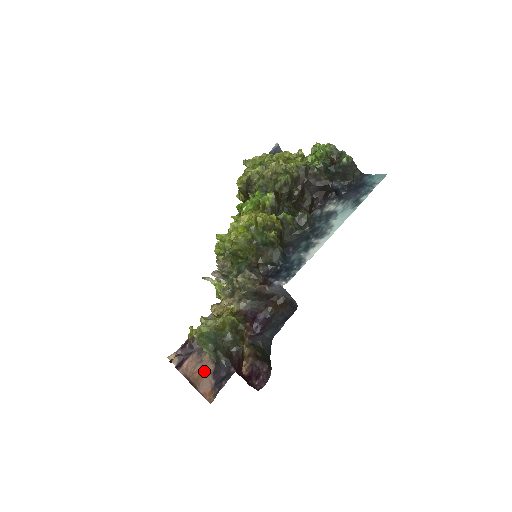
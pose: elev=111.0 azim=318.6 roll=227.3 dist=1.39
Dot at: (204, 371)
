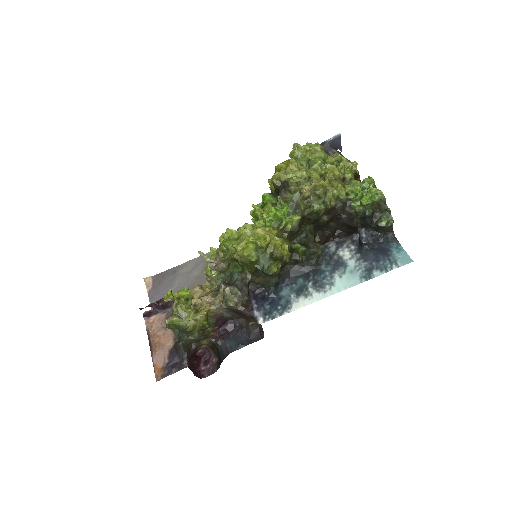
Dot at: (164, 342)
